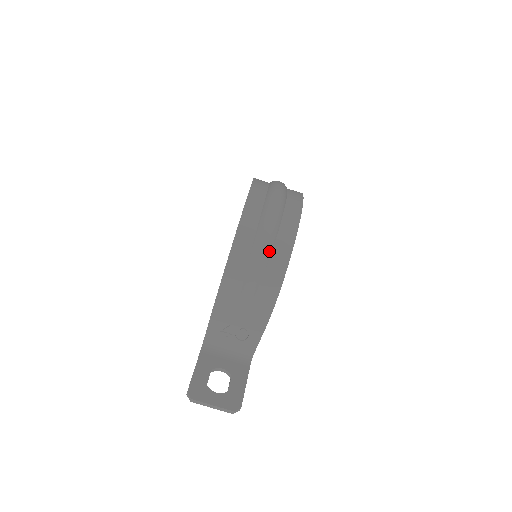
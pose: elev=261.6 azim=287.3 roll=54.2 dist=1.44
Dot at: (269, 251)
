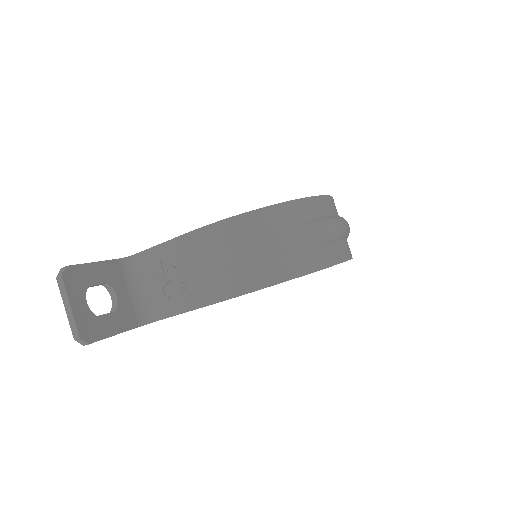
Dot at: (298, 247)
